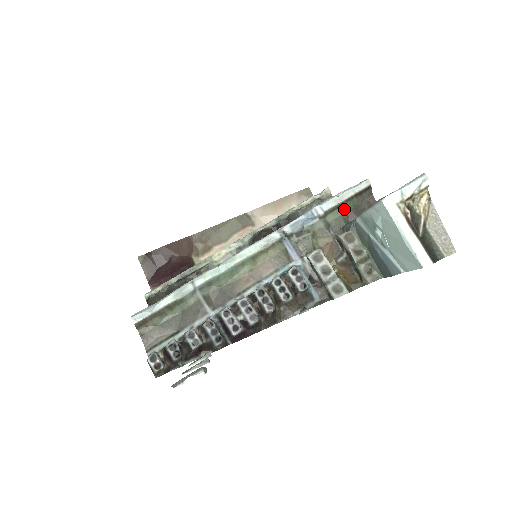
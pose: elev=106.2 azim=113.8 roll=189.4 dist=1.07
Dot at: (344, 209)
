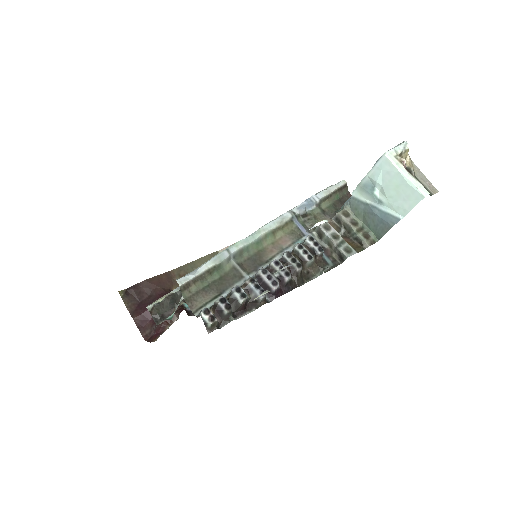
Dot at: (332, 200)
